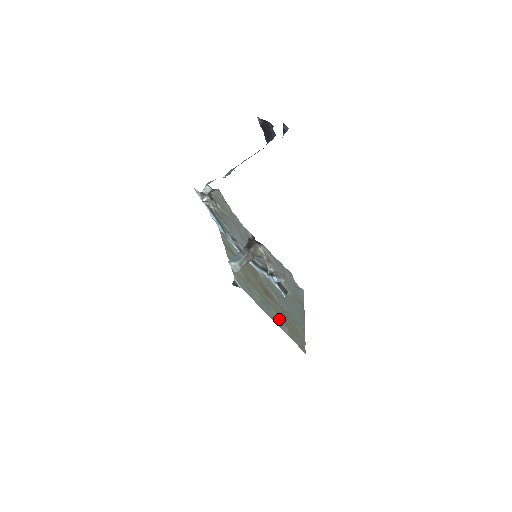
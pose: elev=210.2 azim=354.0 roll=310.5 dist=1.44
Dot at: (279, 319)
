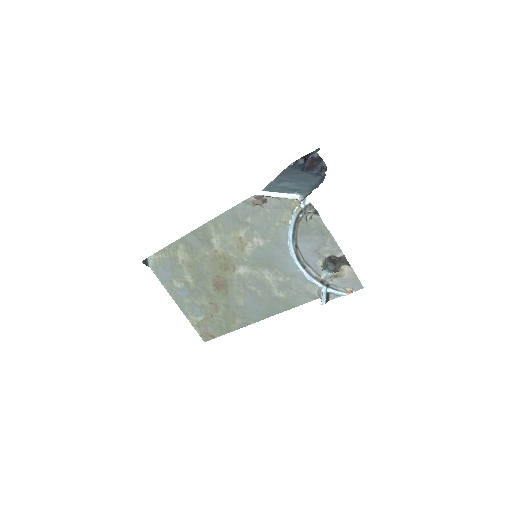
Dot at: (200, 308)
